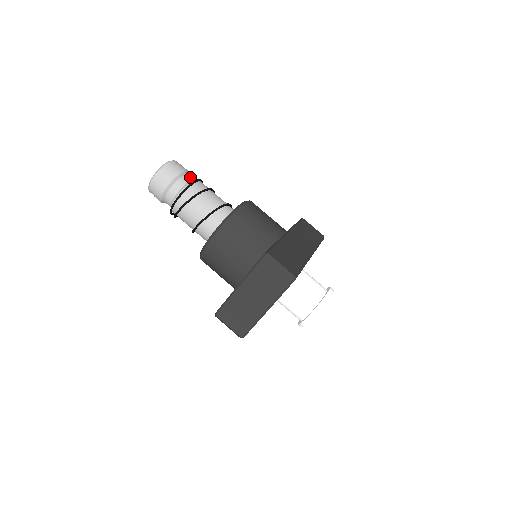
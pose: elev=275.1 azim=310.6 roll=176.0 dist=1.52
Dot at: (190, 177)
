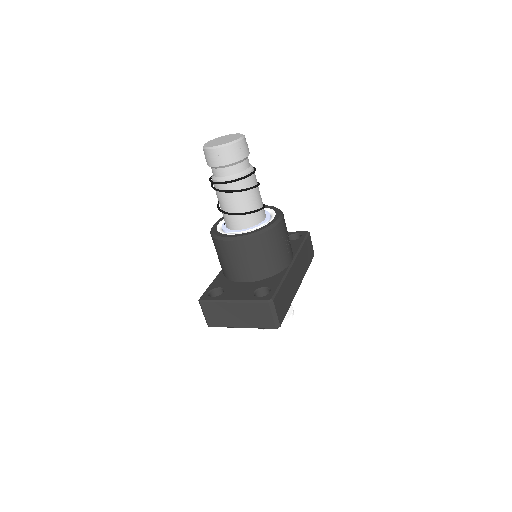
Dot at: (248, 163)
